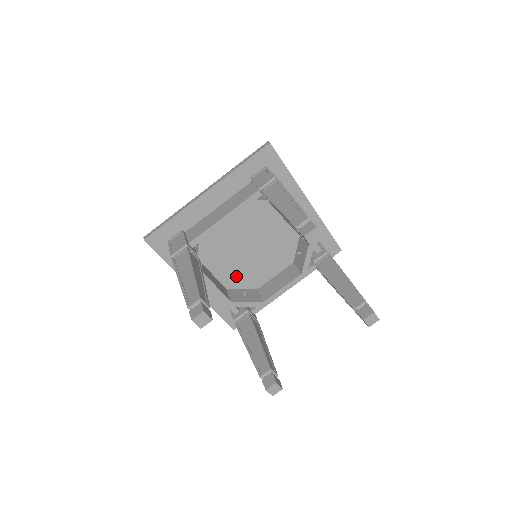
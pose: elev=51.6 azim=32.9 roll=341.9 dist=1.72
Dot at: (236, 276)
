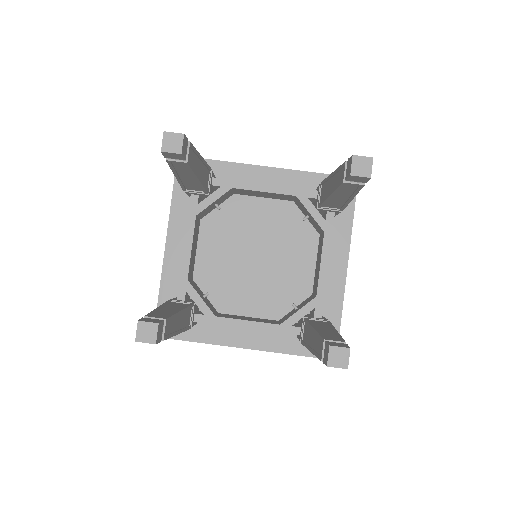
Dot at: (275, 299)
